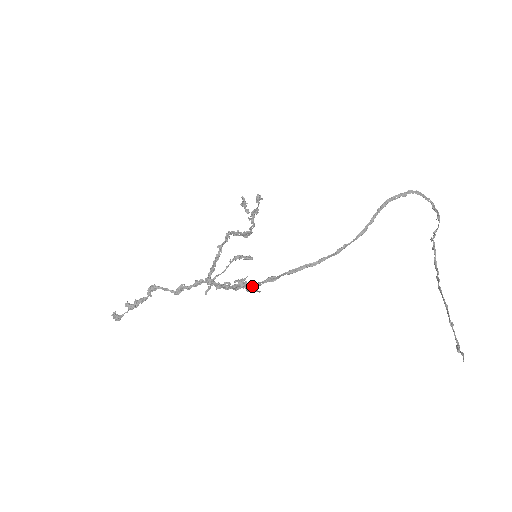
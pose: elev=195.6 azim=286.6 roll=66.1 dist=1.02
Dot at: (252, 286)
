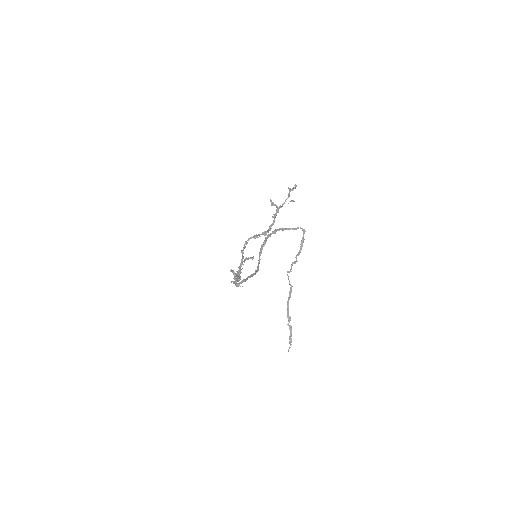
Dot at: (236, 285)
